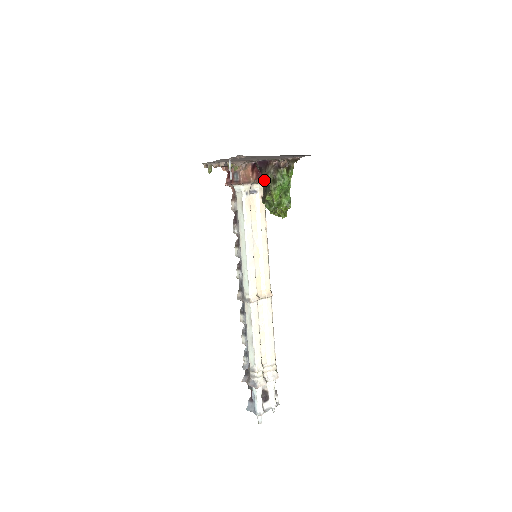
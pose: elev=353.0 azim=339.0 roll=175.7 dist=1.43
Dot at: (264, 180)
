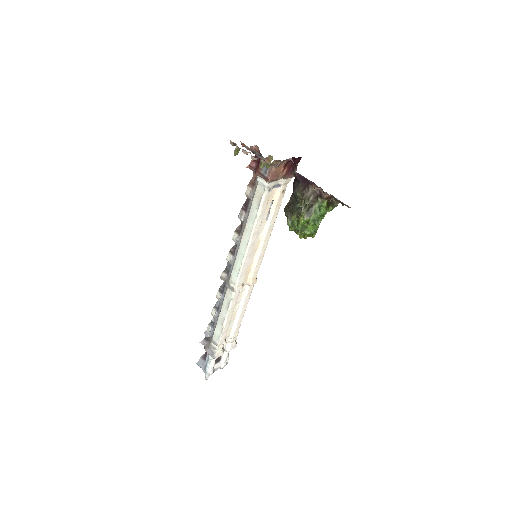
Dot at: (296, 195)
